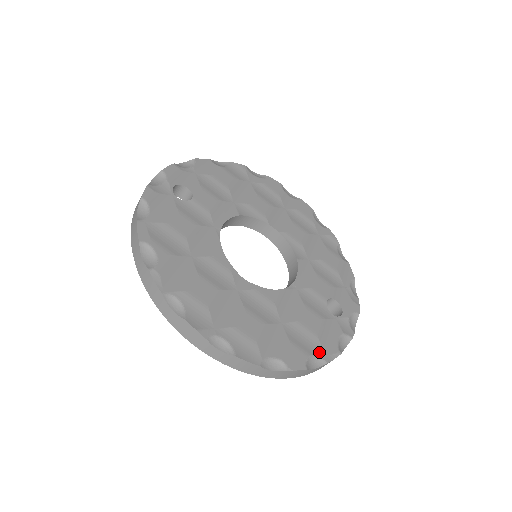
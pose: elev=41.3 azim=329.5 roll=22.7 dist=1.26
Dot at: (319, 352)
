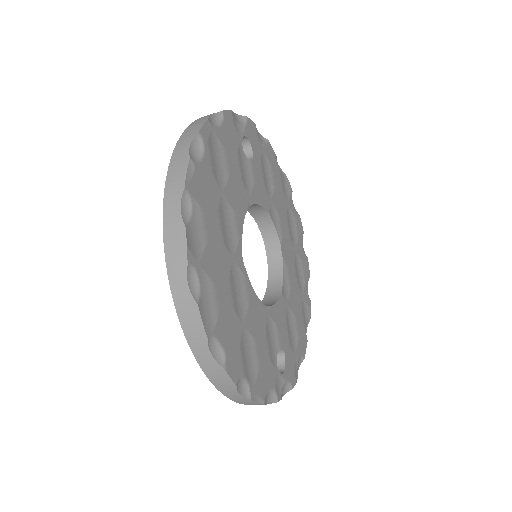
Dot at: (252, 383)
